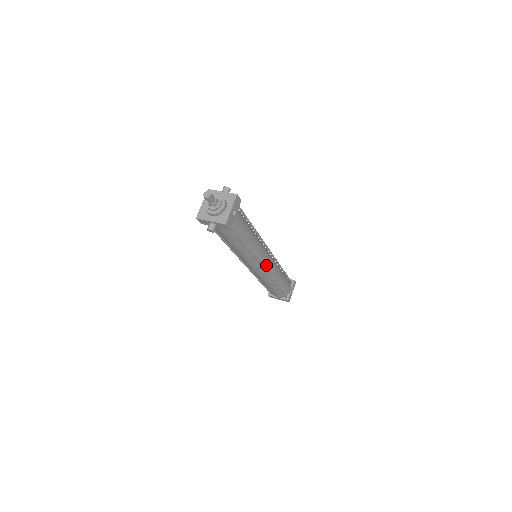
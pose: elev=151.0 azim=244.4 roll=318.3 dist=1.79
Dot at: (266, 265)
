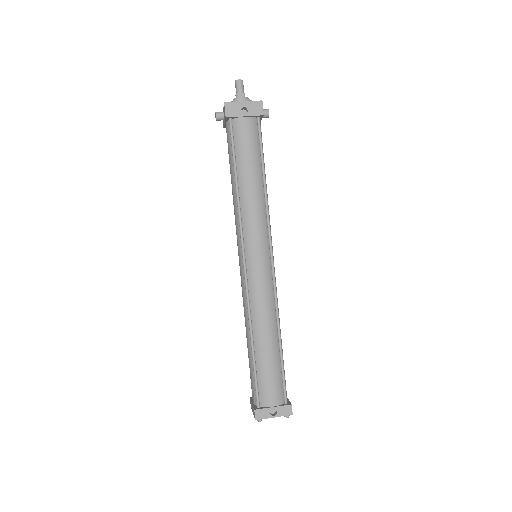
Dot at: (252, 265)
